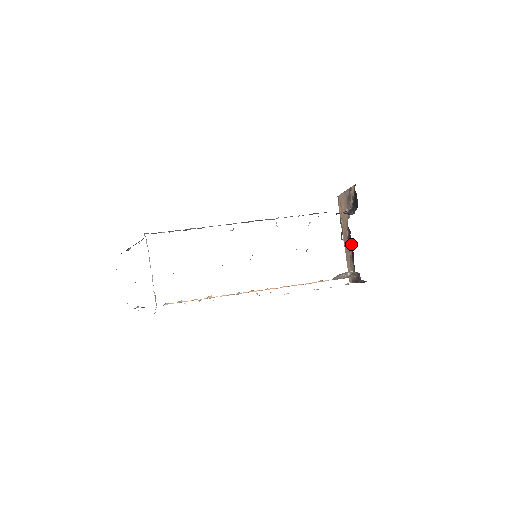
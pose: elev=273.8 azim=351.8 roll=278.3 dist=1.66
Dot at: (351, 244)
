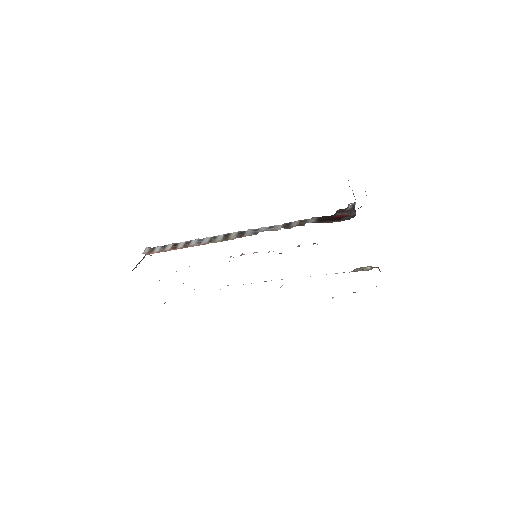
Dot at: occluded
